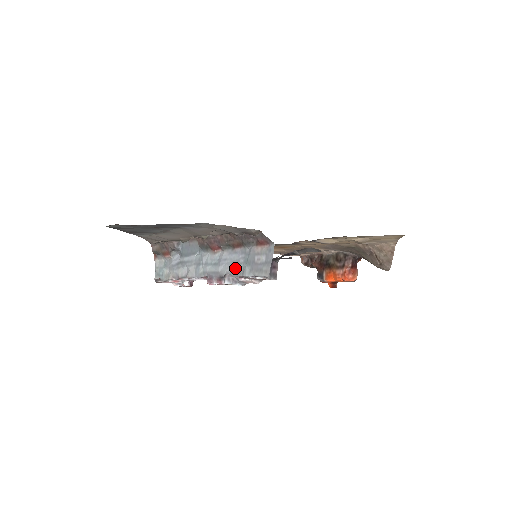
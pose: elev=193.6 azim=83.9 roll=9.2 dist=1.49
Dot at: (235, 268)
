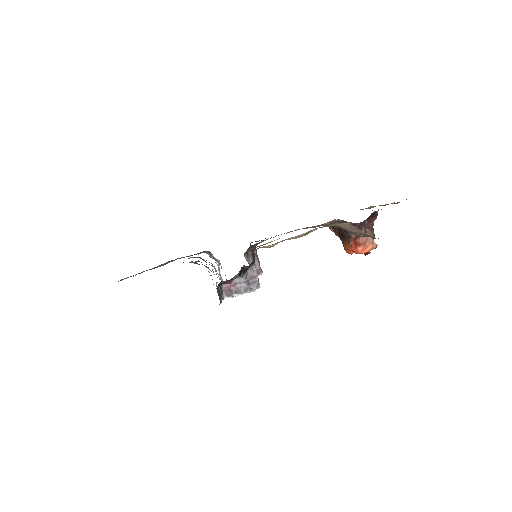
Dot at: occluded
